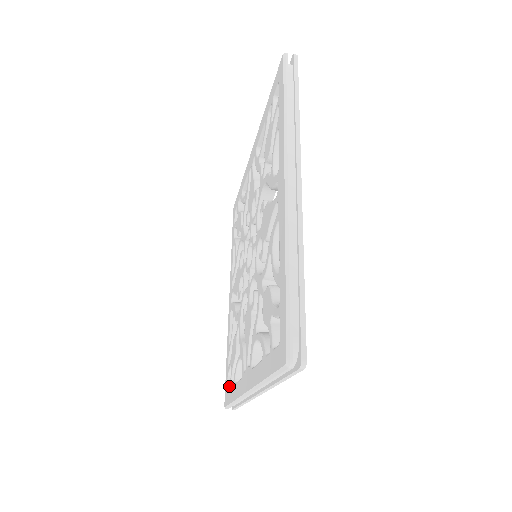
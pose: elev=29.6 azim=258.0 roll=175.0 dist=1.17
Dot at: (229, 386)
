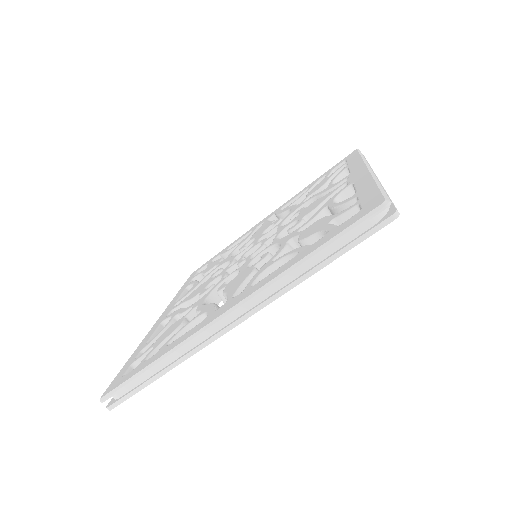
Dot at: occluded
